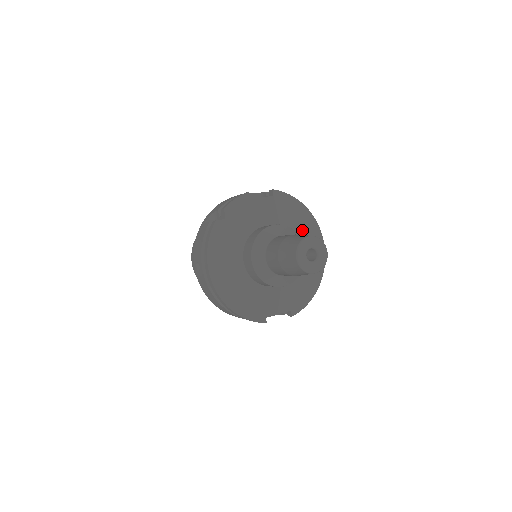
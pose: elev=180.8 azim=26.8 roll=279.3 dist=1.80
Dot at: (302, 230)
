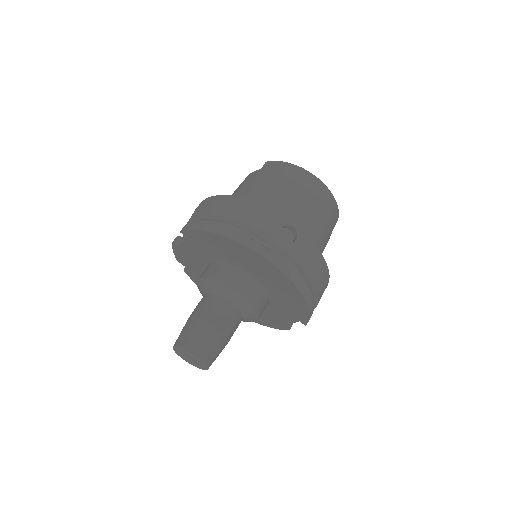
Dot at: (236, 256)
